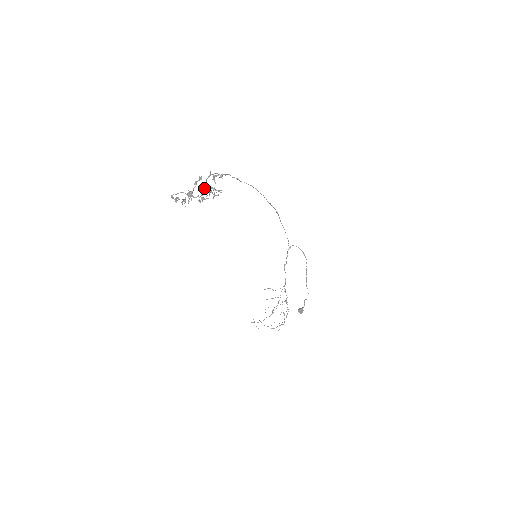
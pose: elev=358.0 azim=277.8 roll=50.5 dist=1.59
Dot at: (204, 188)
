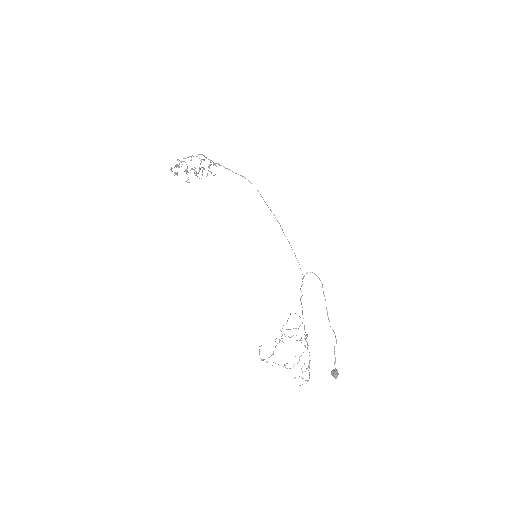
Dot at: occluded
